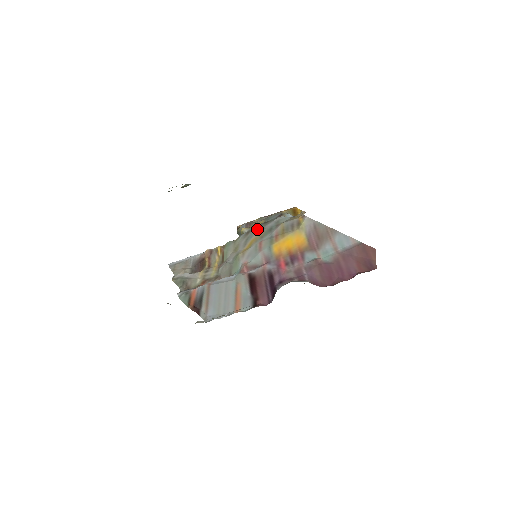
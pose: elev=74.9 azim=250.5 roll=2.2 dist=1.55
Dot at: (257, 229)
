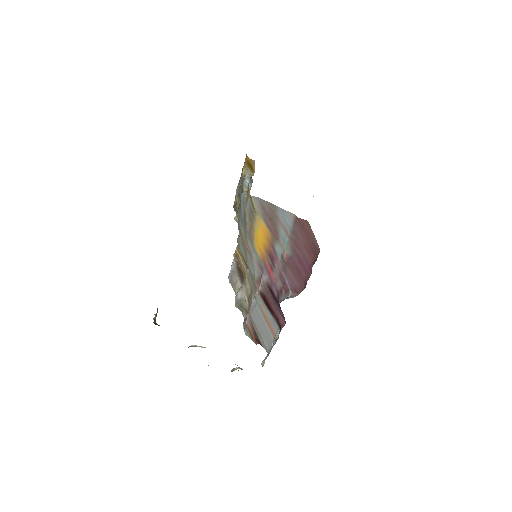
Dot at: (239, 220)
